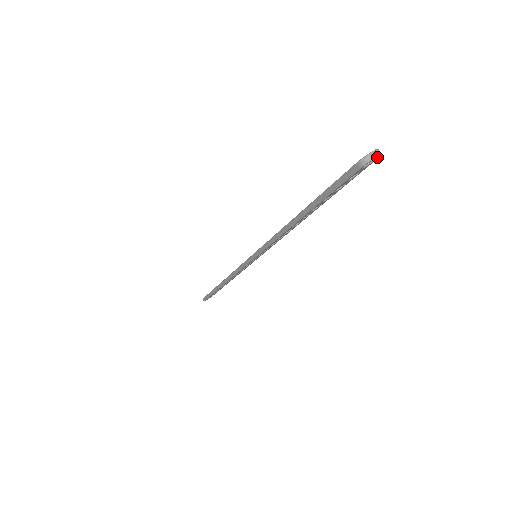
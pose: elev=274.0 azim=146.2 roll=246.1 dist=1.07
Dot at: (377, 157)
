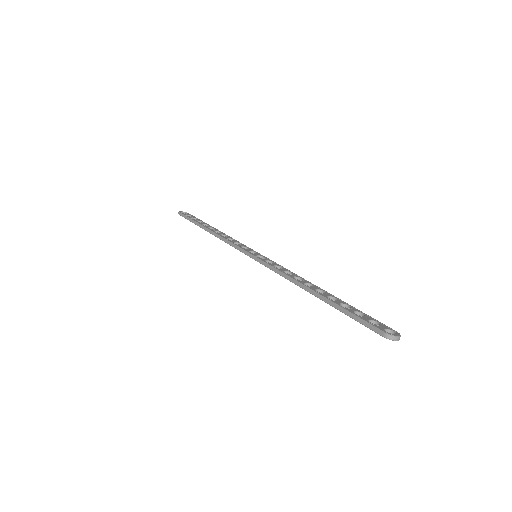
Dot at: (396, 339)
